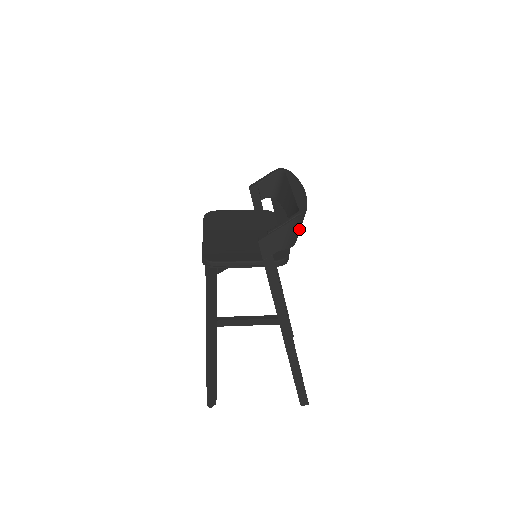
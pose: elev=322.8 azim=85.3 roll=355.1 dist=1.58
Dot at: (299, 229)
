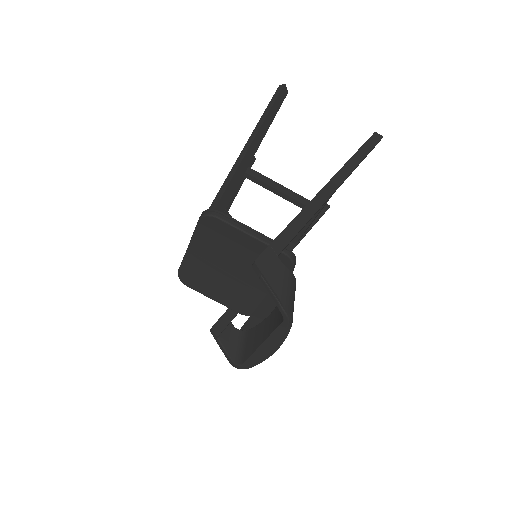
Dot at: occluded
